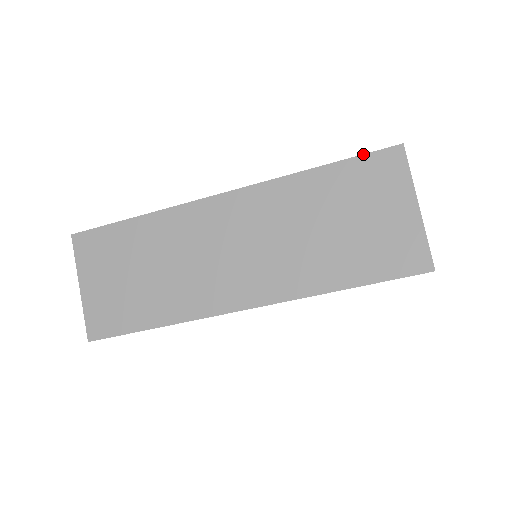
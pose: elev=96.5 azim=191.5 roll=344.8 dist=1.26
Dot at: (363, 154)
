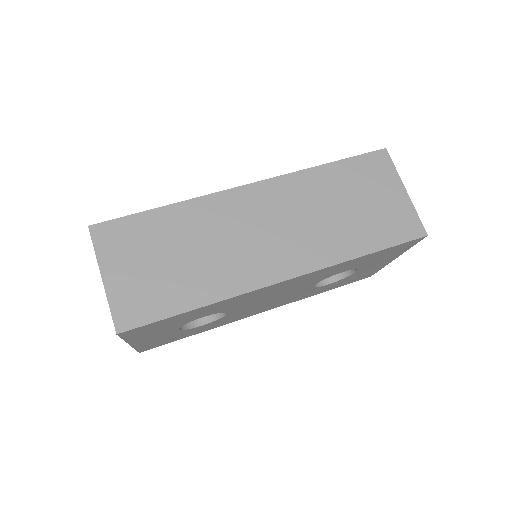
Dot at: (359, 155)
